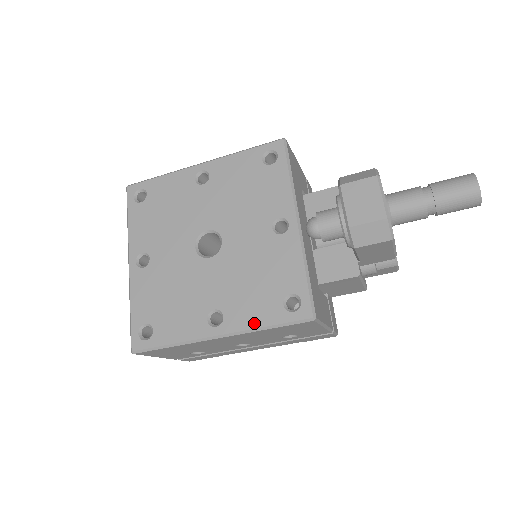
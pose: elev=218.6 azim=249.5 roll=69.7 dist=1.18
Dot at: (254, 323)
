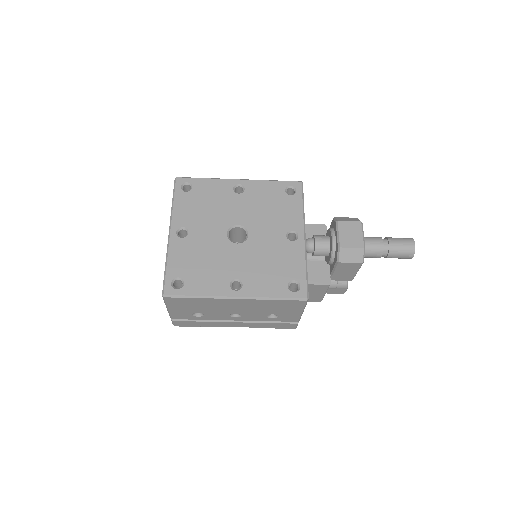
Dot at: (265, 294)
